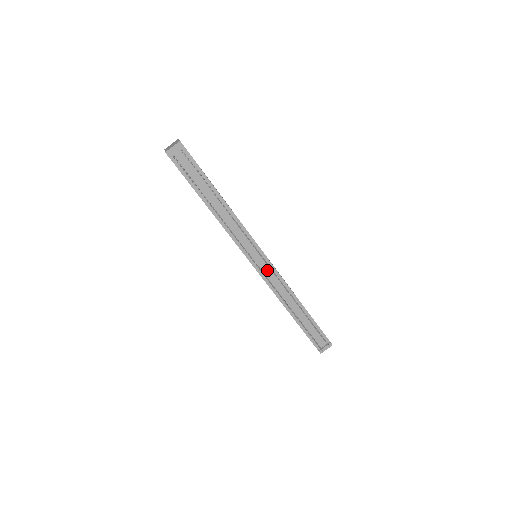
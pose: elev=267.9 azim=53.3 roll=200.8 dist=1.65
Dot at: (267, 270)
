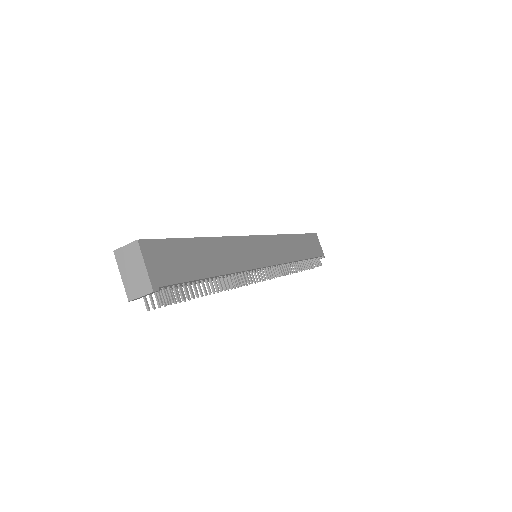
Dot at: occluded
